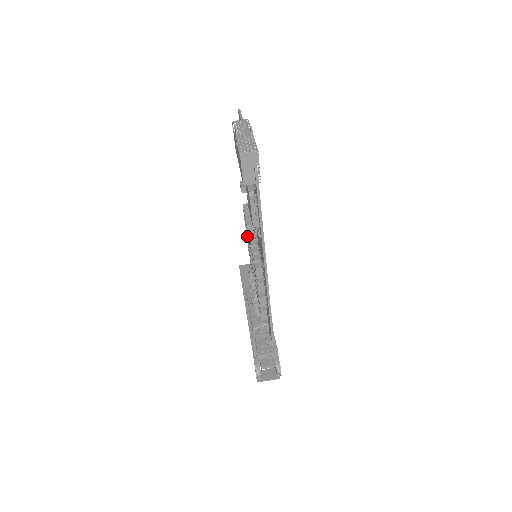
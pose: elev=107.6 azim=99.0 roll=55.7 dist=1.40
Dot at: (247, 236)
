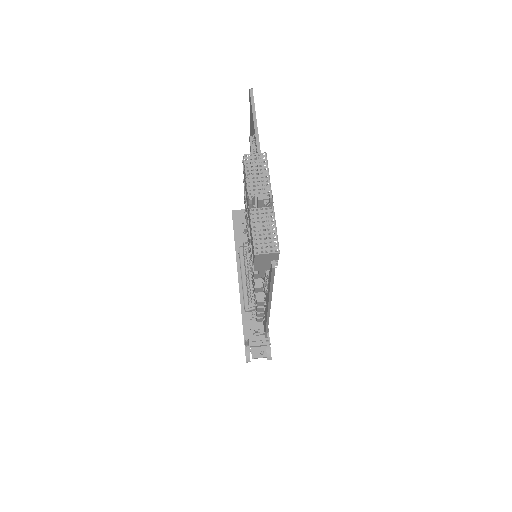
Dot at: occluded
